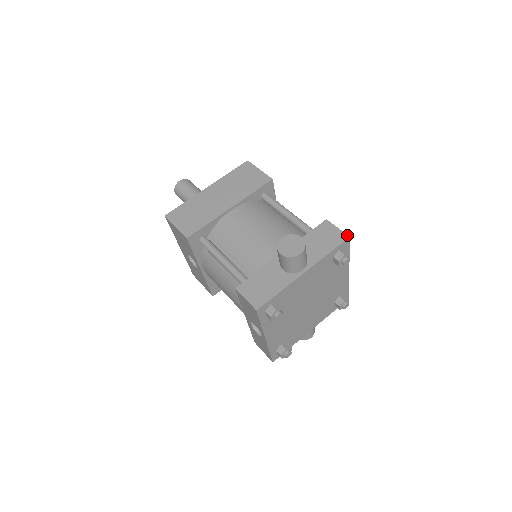
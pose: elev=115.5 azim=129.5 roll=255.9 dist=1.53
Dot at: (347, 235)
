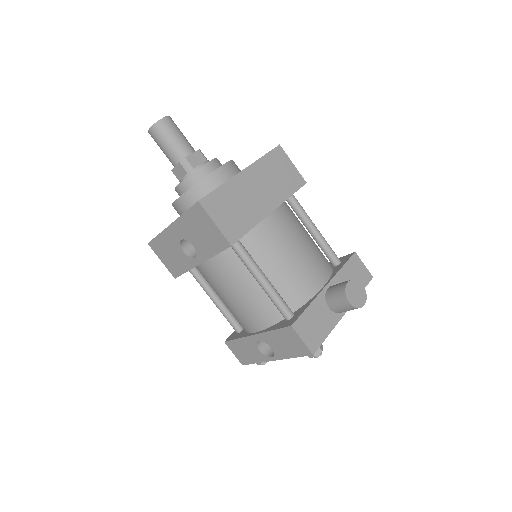
Dot at: (371, 275)
